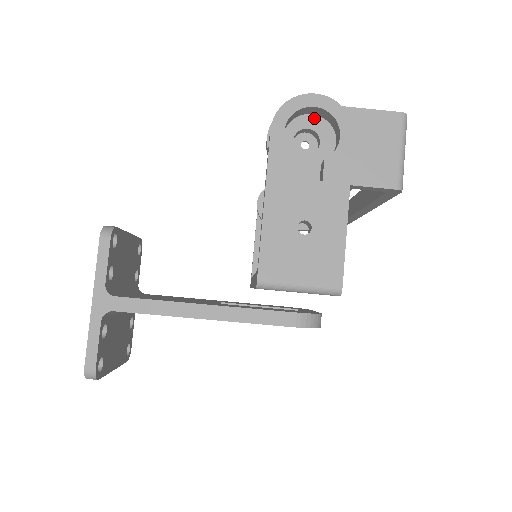
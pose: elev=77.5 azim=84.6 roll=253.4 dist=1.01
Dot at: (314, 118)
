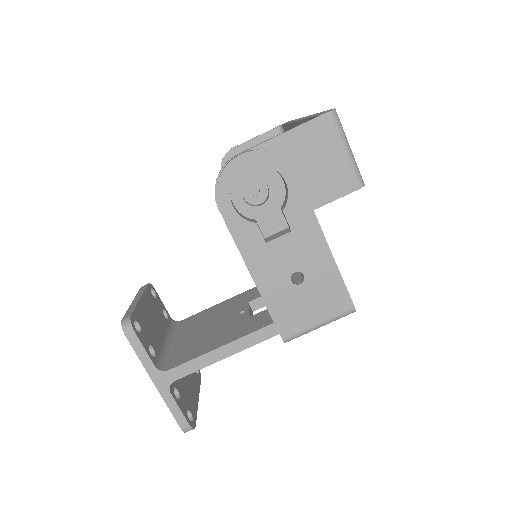
Dot at: (250, 167)
